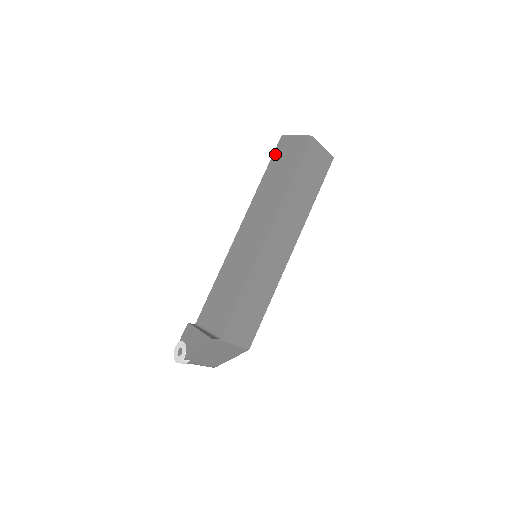
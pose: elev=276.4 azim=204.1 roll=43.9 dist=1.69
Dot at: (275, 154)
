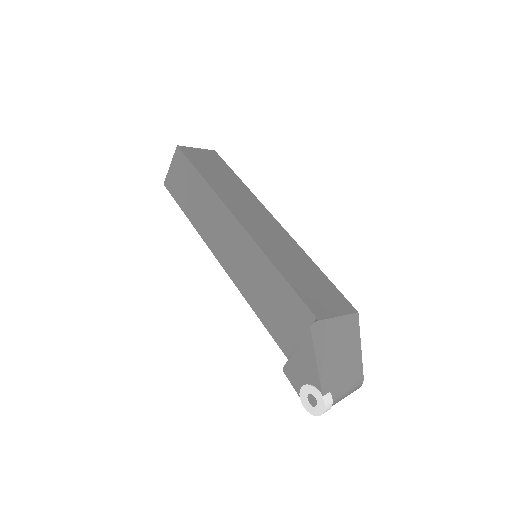
Dot at: (174, 195)
